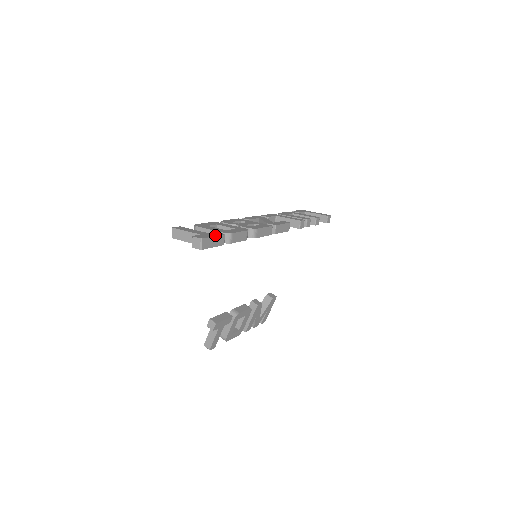
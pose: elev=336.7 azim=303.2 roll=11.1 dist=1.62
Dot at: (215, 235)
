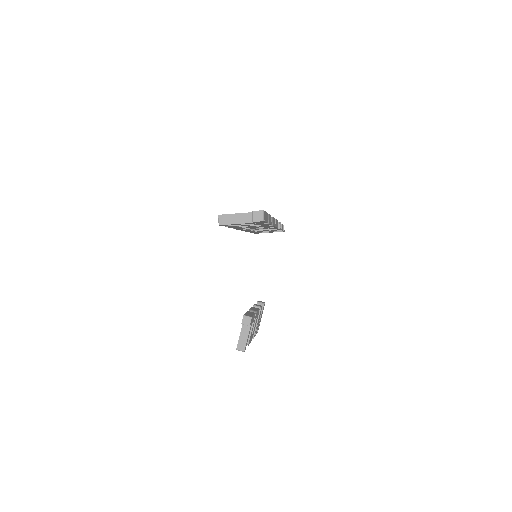
Dot at: occluded
